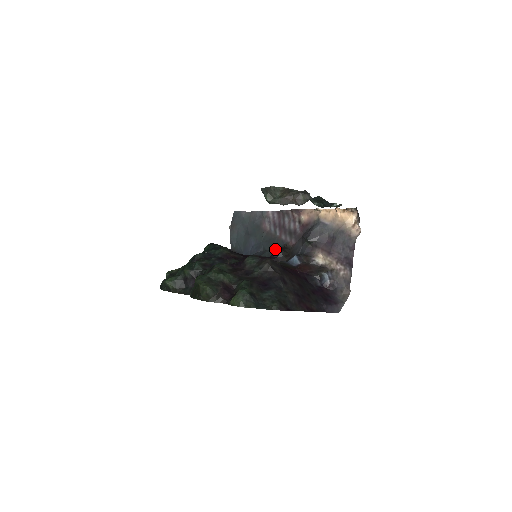
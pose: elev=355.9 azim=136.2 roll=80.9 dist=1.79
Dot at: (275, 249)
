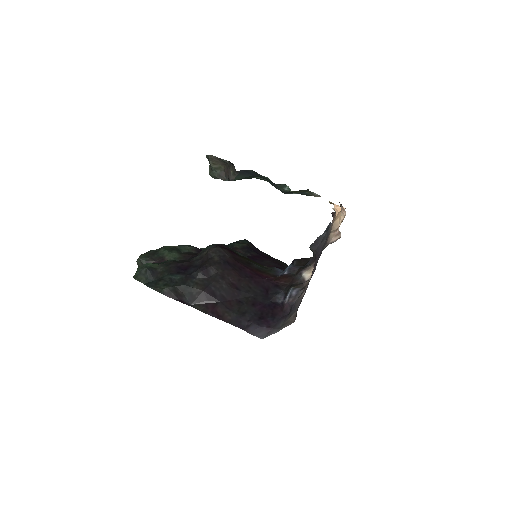
Dot at: occluded
